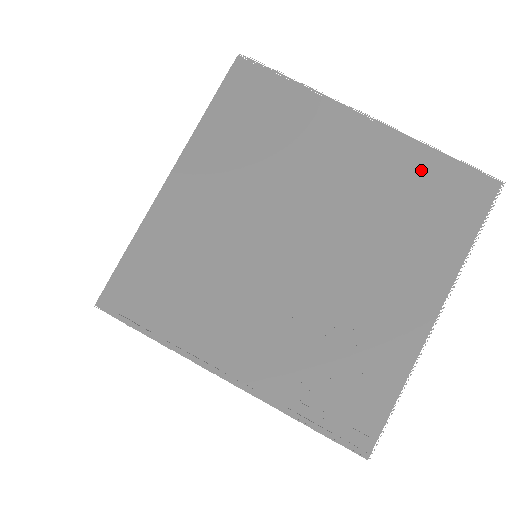
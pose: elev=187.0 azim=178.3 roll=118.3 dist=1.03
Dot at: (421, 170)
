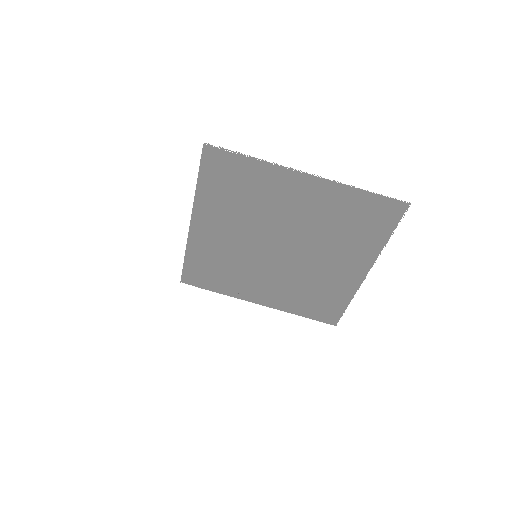
Dot at: (351, 203)
